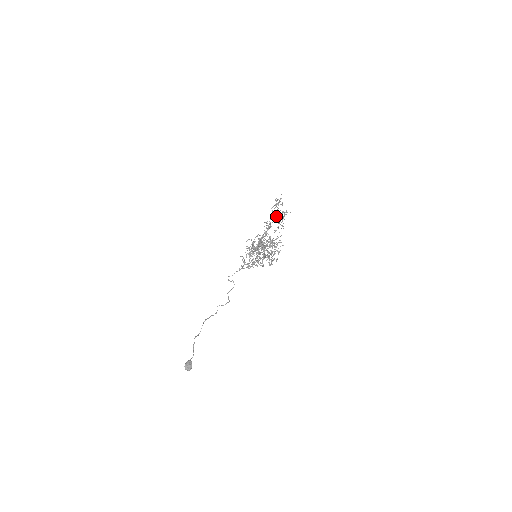
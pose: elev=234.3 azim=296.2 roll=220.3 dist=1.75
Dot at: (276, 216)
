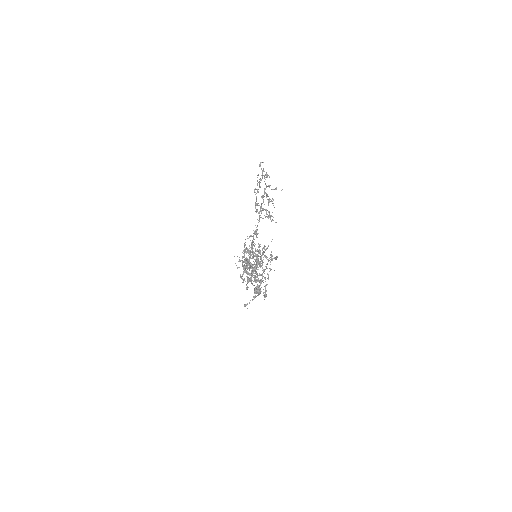
Dot at: (266, 194)
